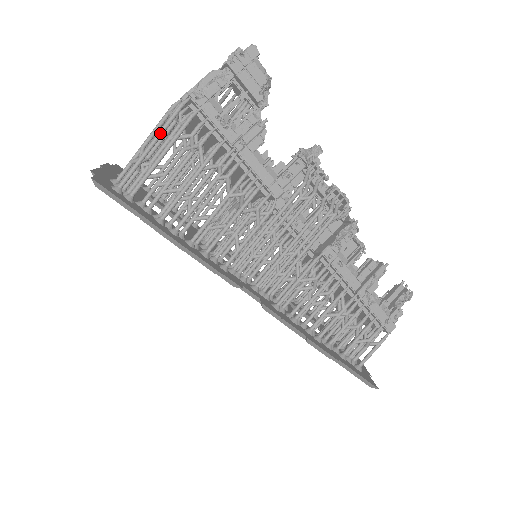
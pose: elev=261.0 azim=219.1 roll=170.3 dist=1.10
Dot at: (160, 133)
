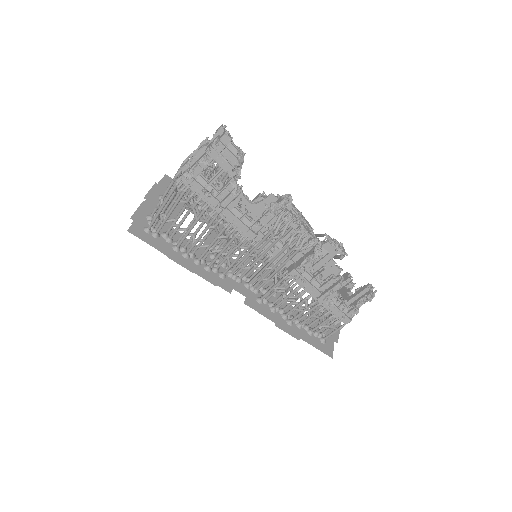
Dot at: (166, 201)
